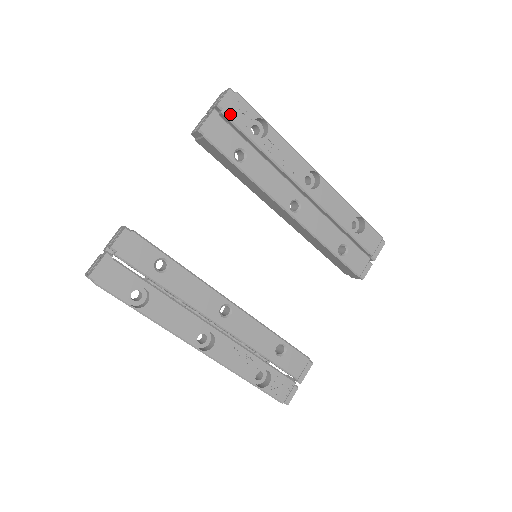
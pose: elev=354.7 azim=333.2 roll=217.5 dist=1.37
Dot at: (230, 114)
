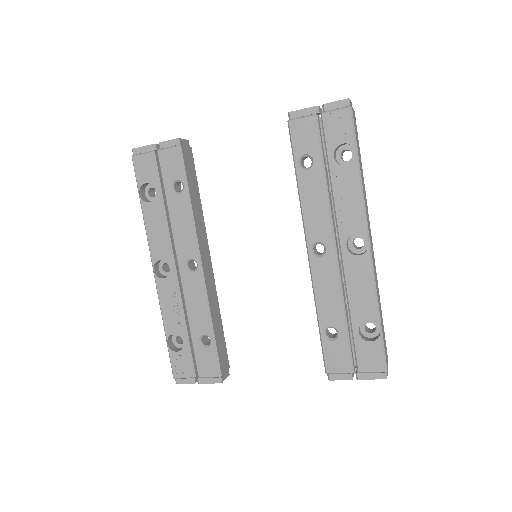
Dot at: (327, 120)
